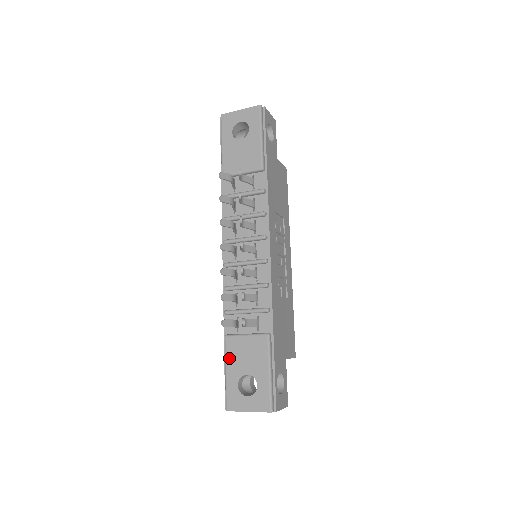
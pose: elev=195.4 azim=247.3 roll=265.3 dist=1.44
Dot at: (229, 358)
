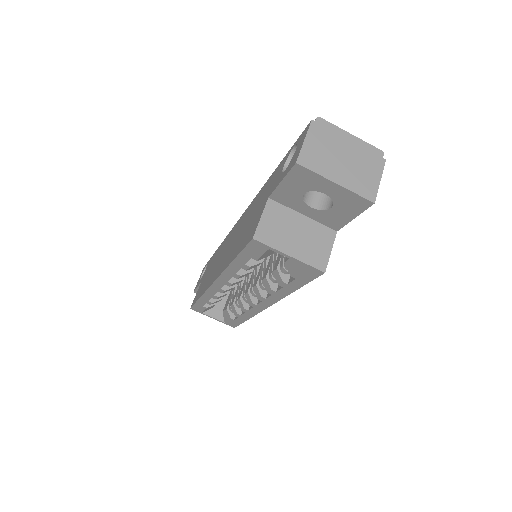
Dot at: occluded
